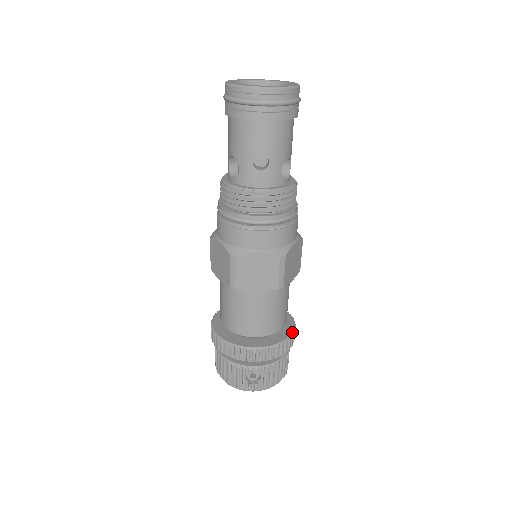
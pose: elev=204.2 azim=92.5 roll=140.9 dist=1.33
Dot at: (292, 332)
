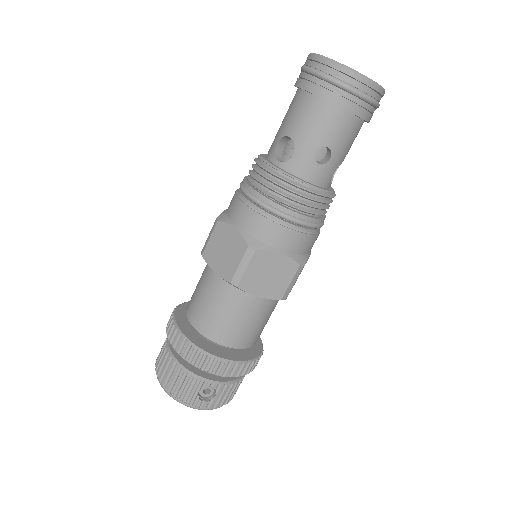
Dot at: (262, 350)
